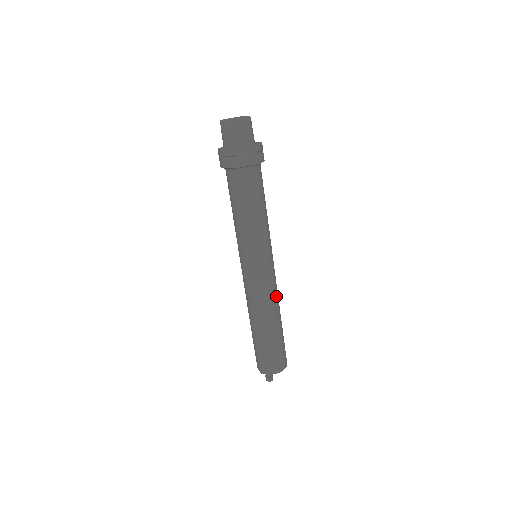
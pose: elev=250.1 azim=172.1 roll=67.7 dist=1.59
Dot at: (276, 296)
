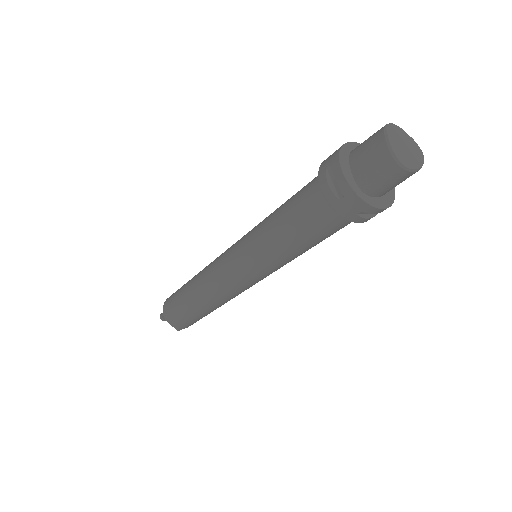
Dot at: occluded
